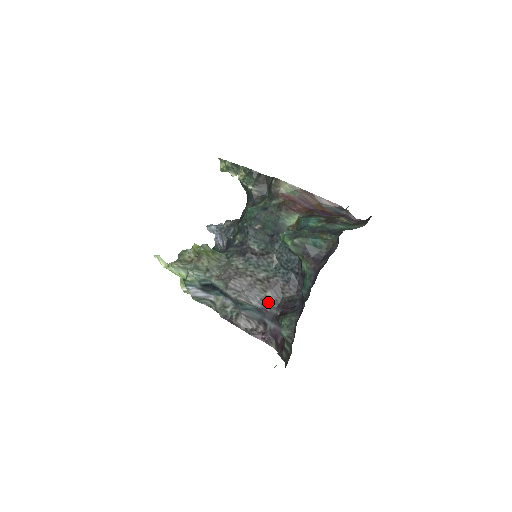
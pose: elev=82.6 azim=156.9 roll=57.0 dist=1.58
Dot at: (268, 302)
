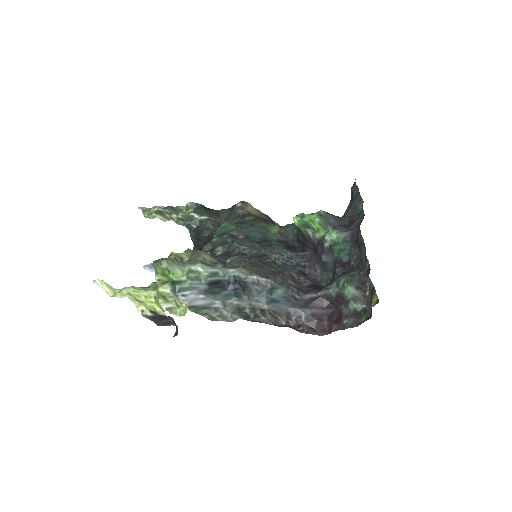
Dot at: (295, 288)
